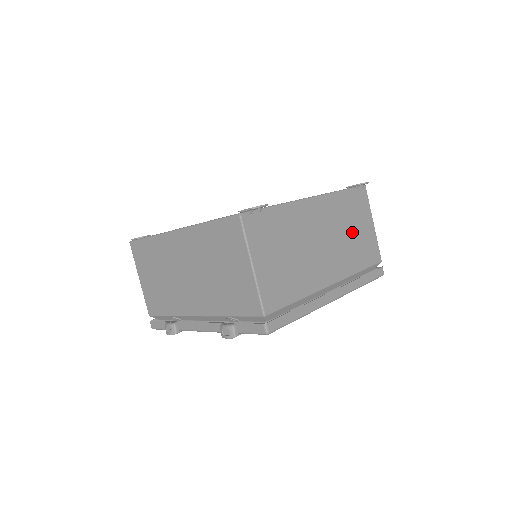
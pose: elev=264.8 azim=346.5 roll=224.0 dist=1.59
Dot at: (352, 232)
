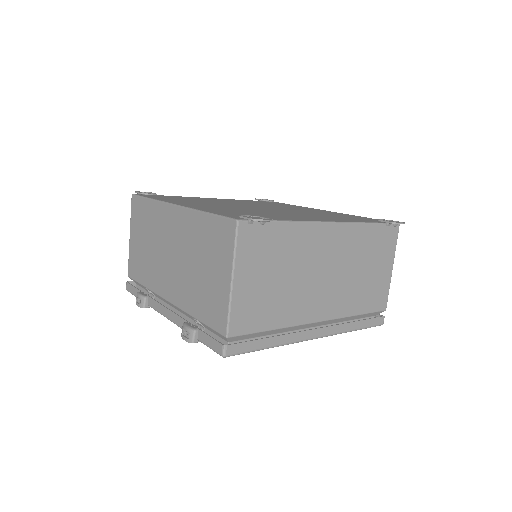
Dot at: (364, 271)
